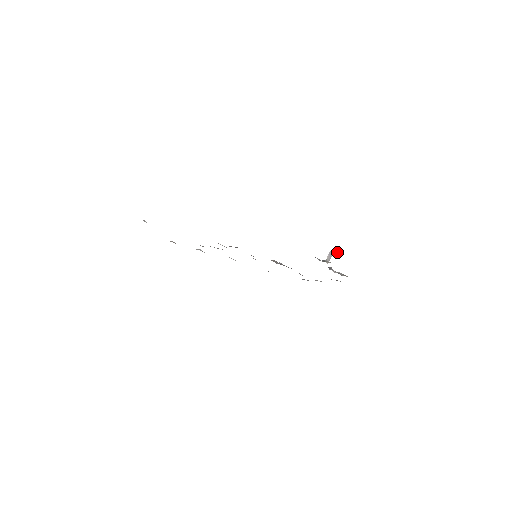
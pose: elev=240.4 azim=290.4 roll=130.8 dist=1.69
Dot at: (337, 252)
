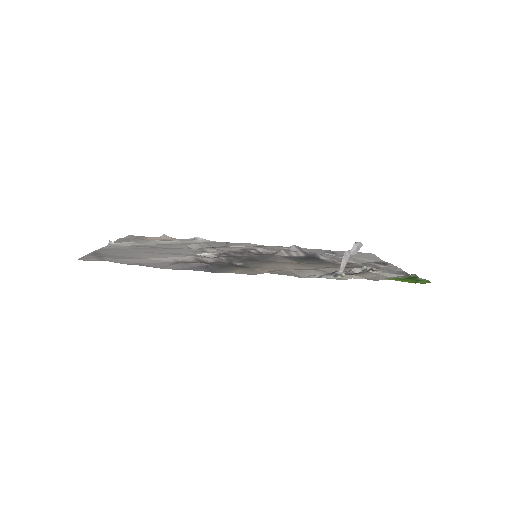
Dot at: (357, 245)
